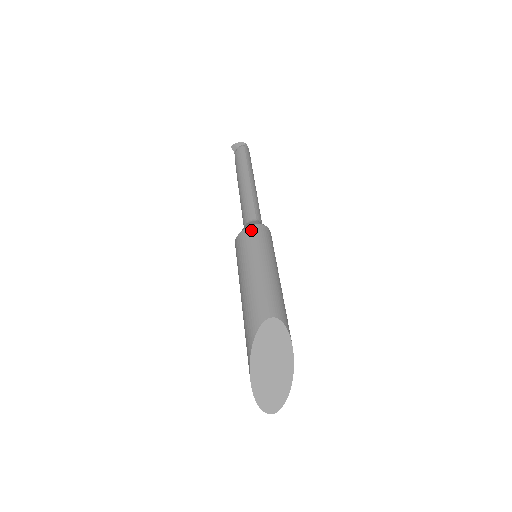
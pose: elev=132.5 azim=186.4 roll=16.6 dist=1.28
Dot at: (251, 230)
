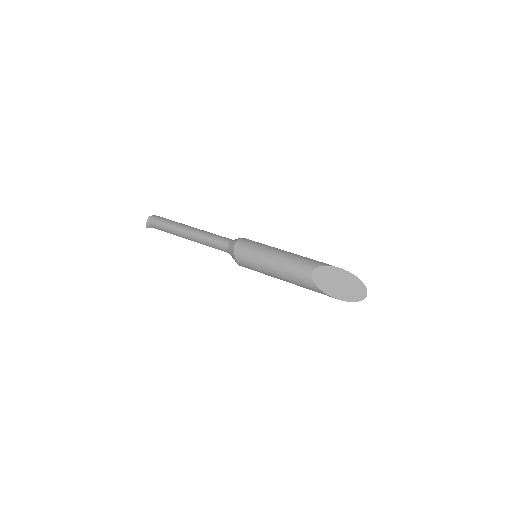
Dot at: (238, 254)
